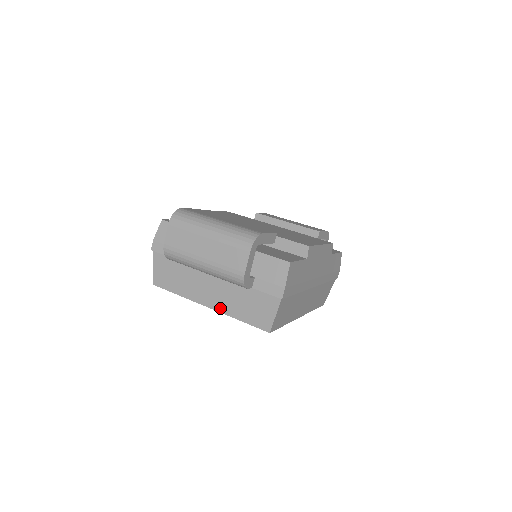
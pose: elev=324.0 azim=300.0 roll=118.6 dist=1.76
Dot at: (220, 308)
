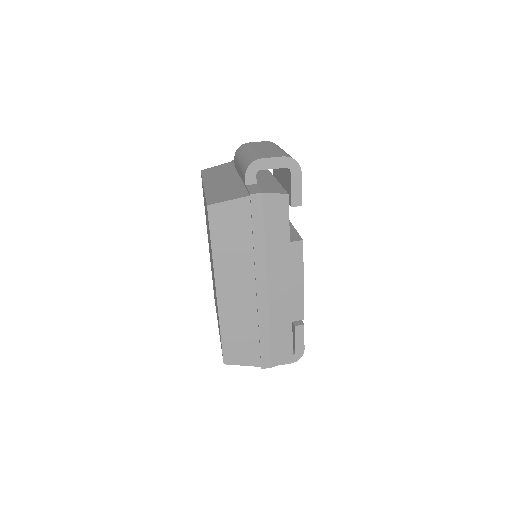
Dot at: (209, 187)
